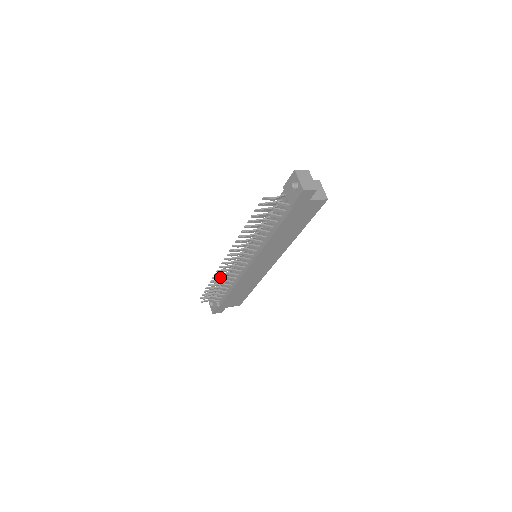
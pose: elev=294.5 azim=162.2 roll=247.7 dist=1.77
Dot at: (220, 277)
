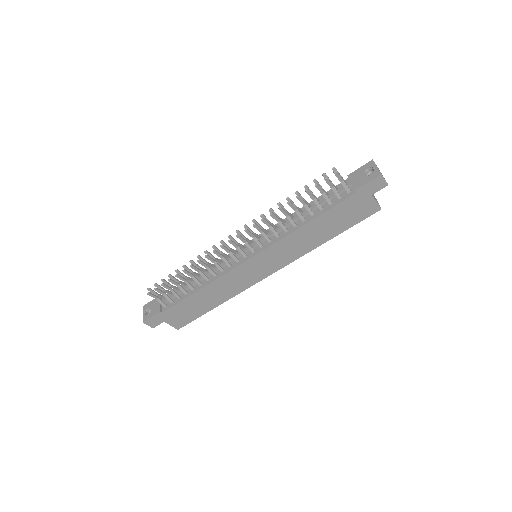
Dot at: (203, 261)
